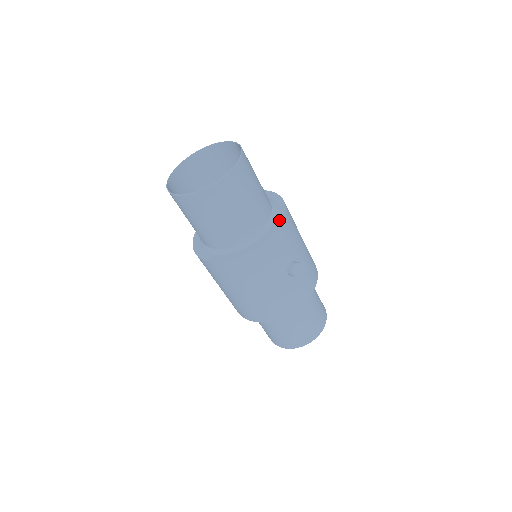
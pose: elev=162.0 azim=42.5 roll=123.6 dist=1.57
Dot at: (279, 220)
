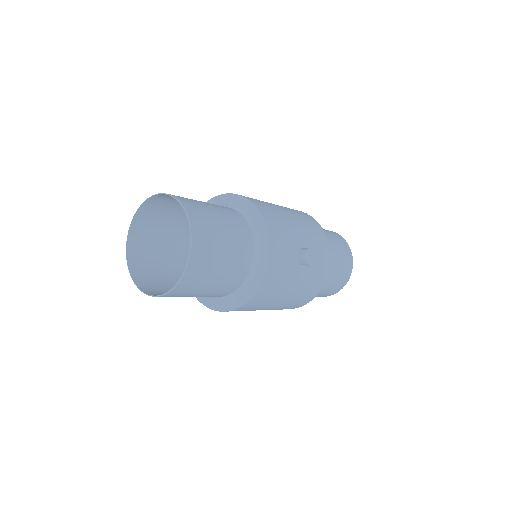
Dot at: (263, 232)
